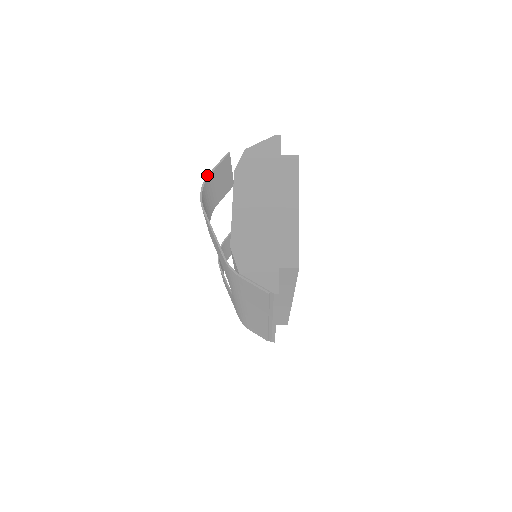
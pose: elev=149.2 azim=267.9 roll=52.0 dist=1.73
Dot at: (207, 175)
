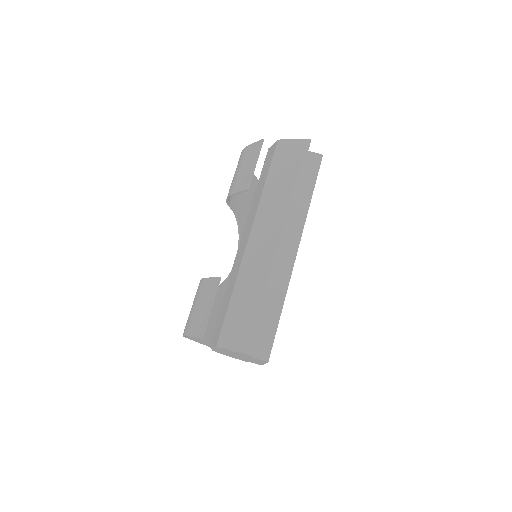
Dot at: occluded
